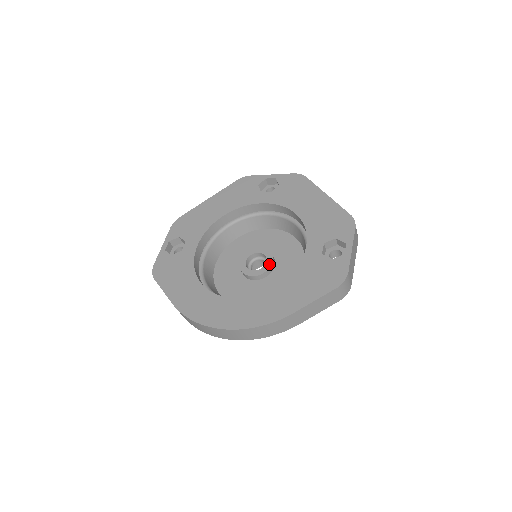
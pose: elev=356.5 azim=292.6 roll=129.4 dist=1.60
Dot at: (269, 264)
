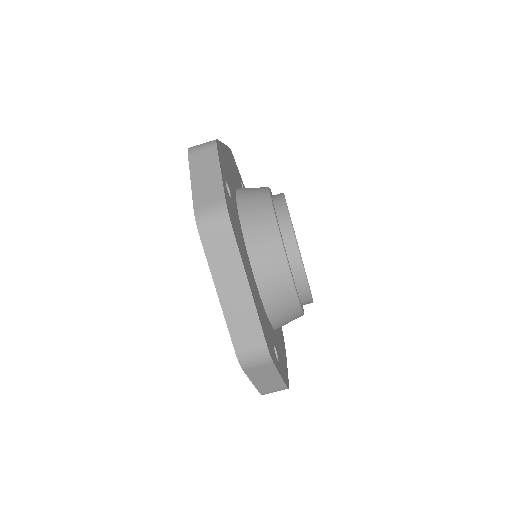
Dot at: occluded
